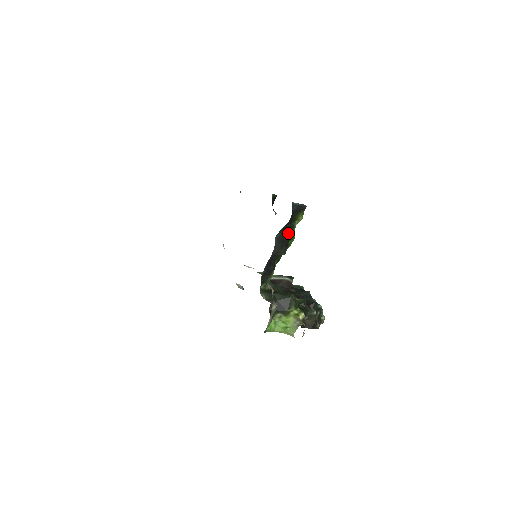
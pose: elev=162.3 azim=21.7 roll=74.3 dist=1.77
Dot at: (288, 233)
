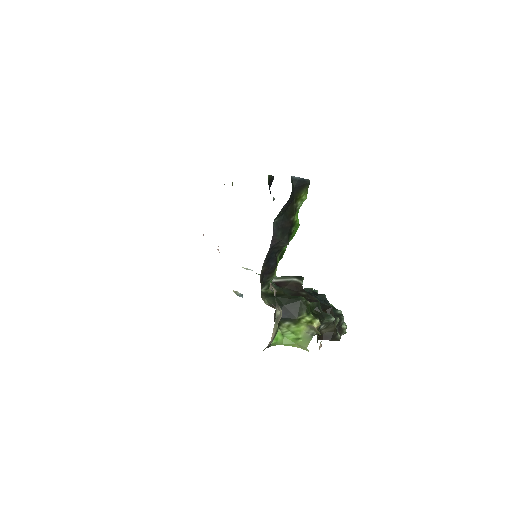
Dot at: (289, 217)
